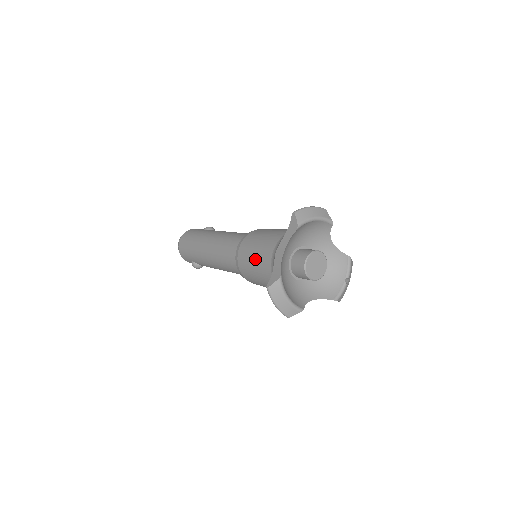
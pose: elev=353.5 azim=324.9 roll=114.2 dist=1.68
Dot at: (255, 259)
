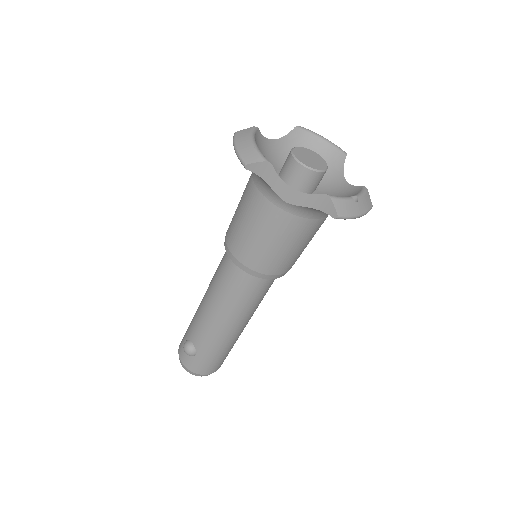
Dot at: occluded
